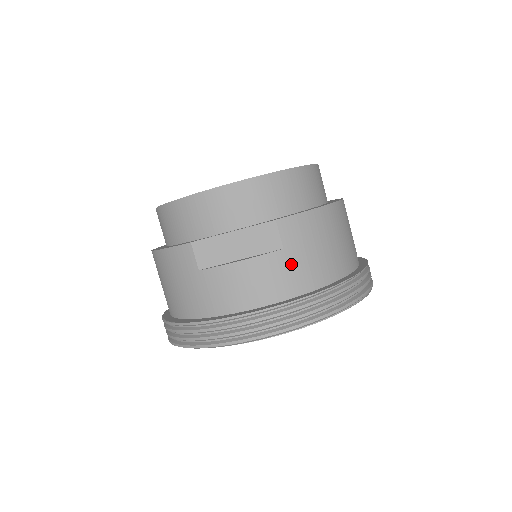
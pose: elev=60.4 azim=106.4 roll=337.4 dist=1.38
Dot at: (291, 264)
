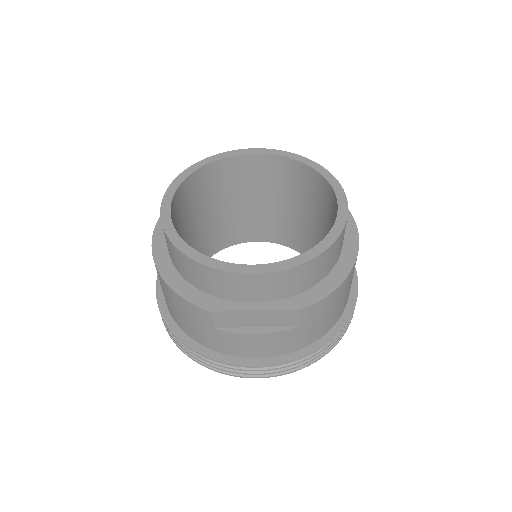
Dot at: (300, 334)
